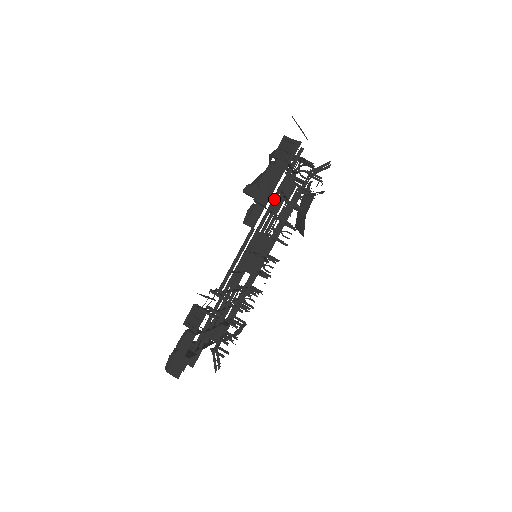
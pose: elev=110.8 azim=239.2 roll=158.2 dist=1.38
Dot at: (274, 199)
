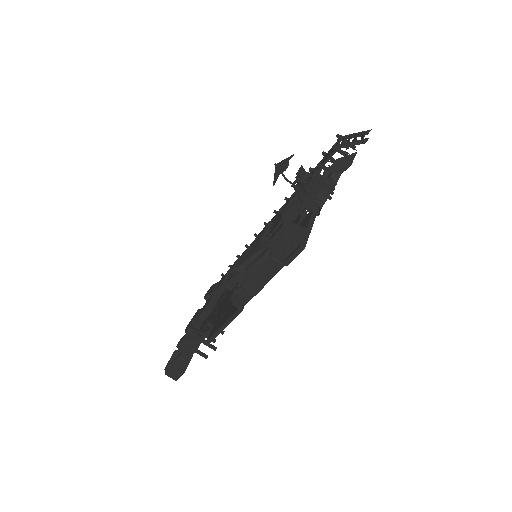
Dot at: occluded
